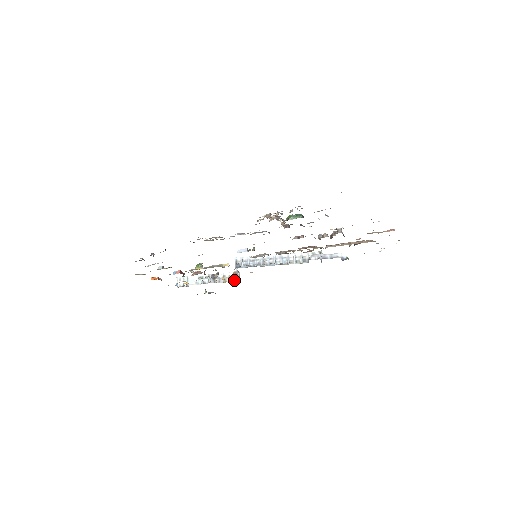
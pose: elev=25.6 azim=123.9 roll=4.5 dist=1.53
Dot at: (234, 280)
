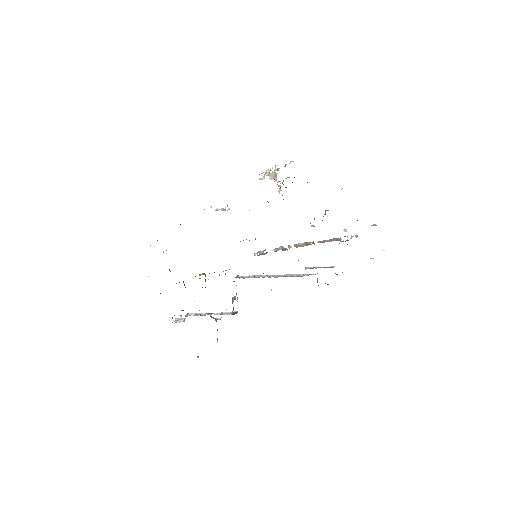
Dot at: (231, 314)
